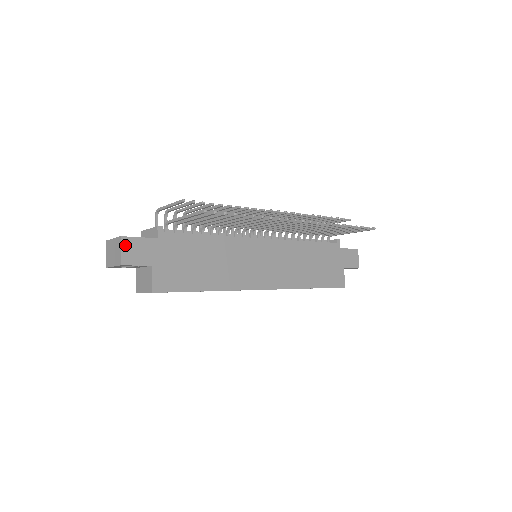
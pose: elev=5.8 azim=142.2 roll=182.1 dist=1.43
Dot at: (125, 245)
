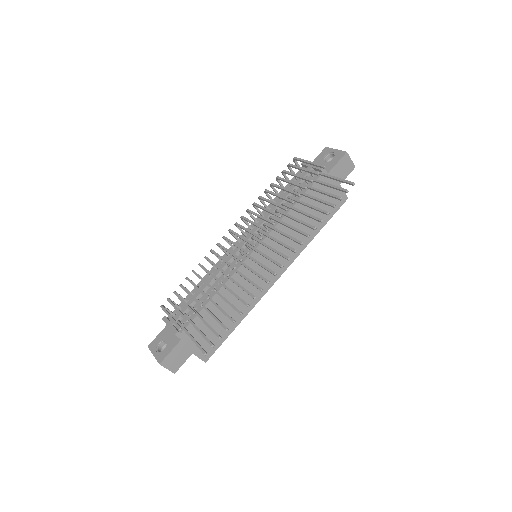
Dot at: (166, 364)
